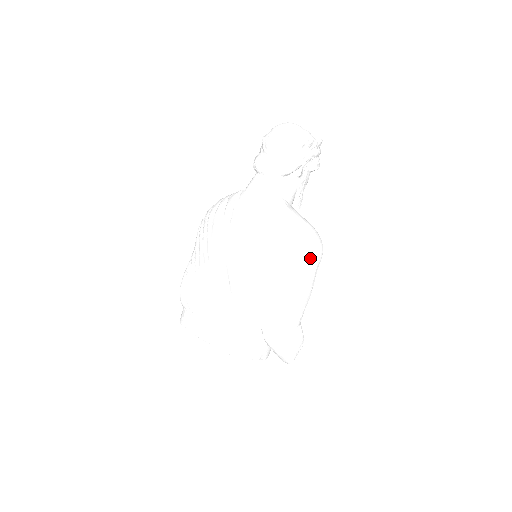
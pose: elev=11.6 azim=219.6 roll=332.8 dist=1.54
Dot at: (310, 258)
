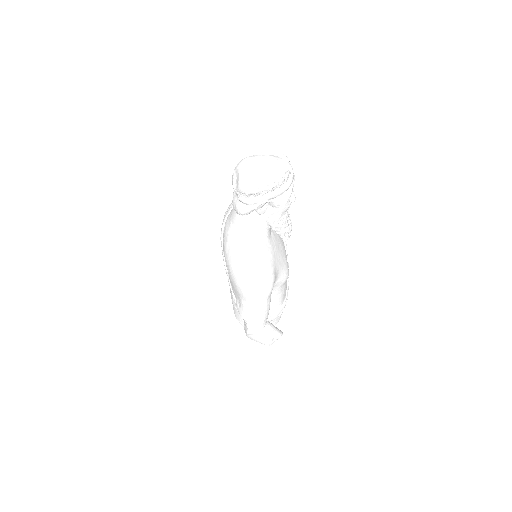
Dot at: (249, 298)
